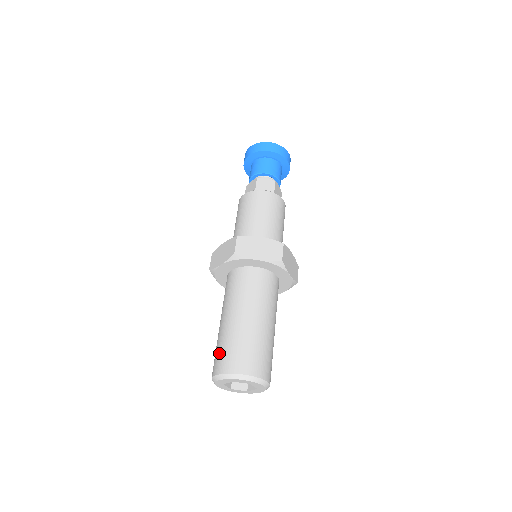
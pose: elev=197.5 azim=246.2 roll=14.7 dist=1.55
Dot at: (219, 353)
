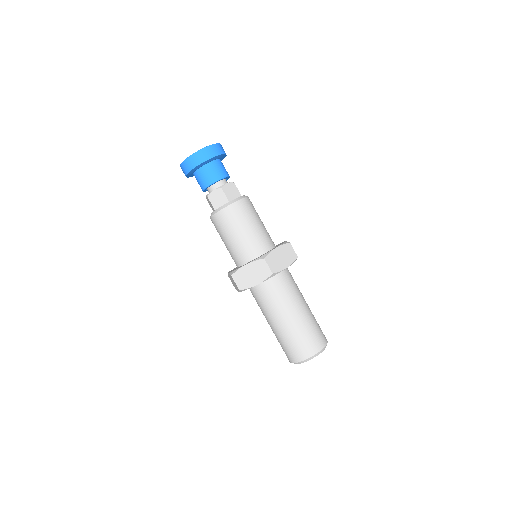
Dot at: (282, 348)
